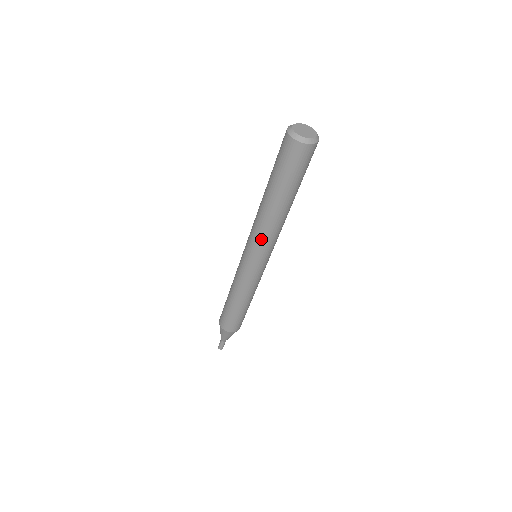
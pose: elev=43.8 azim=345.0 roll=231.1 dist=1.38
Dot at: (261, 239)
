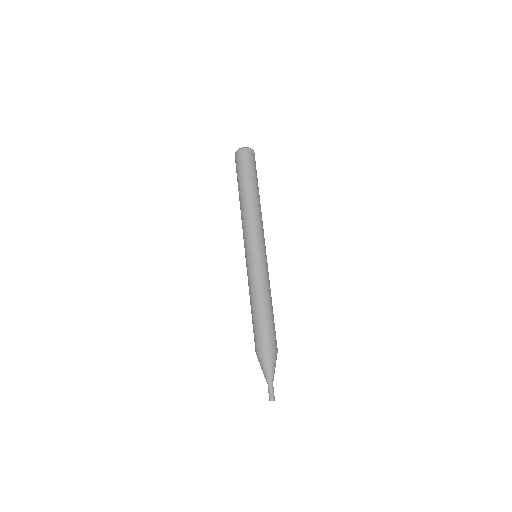
Dot at: (254, 226)
